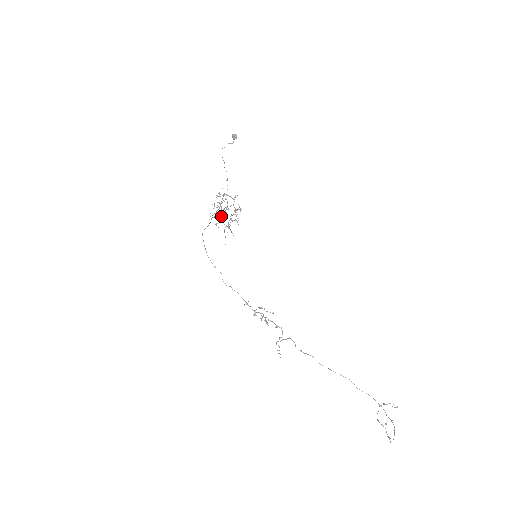
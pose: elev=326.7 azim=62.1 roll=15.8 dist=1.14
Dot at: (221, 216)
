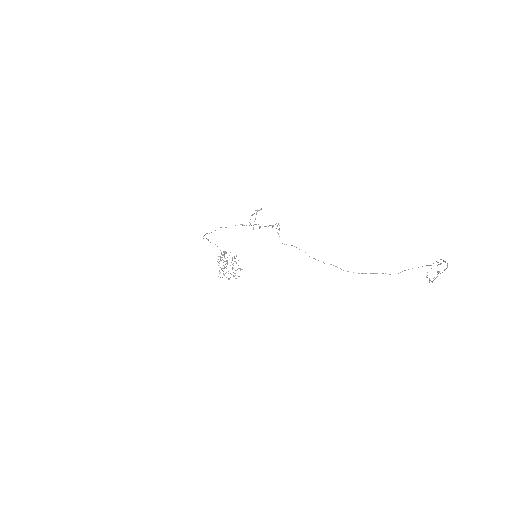
Dot at: occluded
